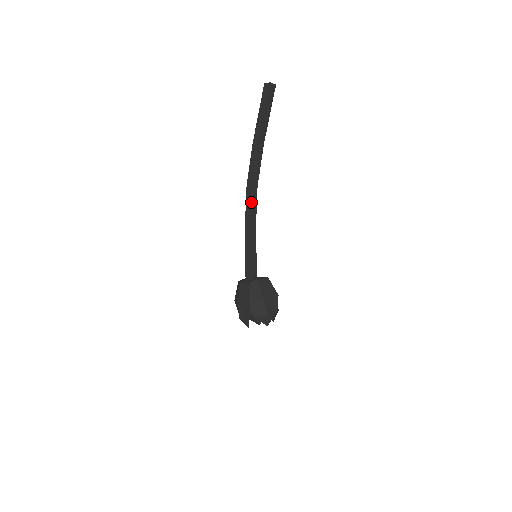
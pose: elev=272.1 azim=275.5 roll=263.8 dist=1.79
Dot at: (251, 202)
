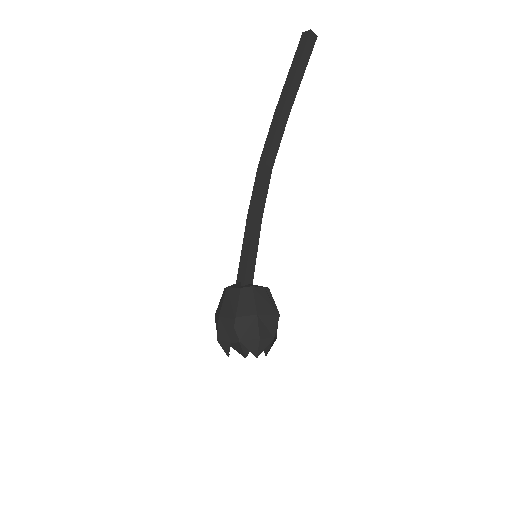
Dot at: (261, 185)
